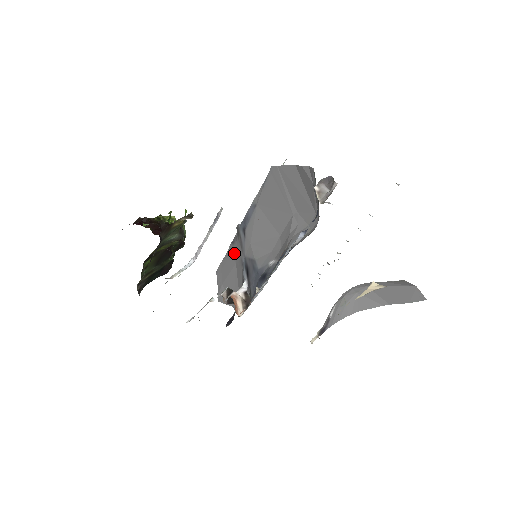
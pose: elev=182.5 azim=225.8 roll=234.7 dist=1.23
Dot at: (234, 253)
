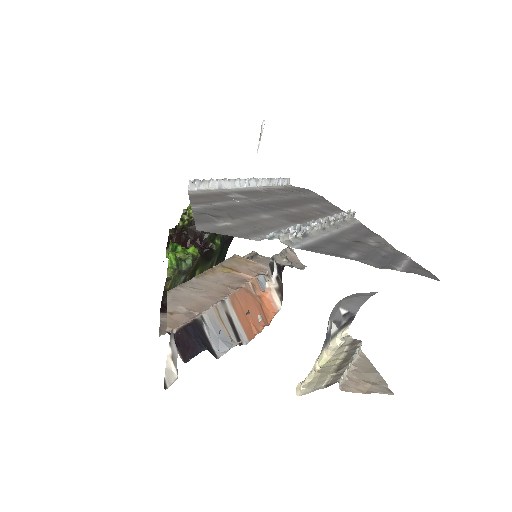
Dot at: occluded
